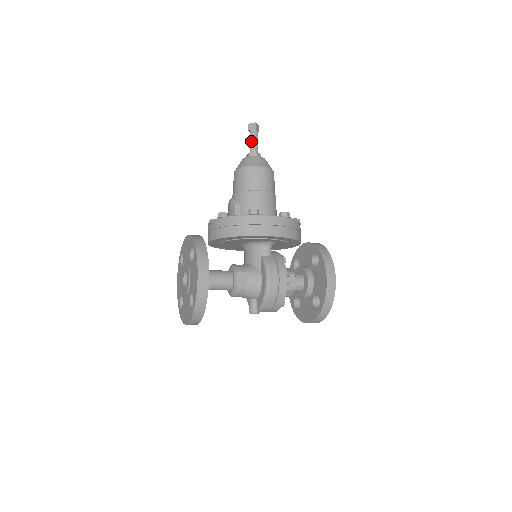
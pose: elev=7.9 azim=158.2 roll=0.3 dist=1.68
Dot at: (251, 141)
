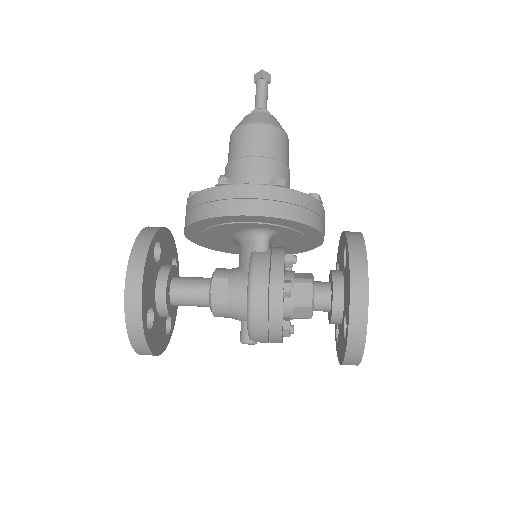
Dot at: (256, 96)
